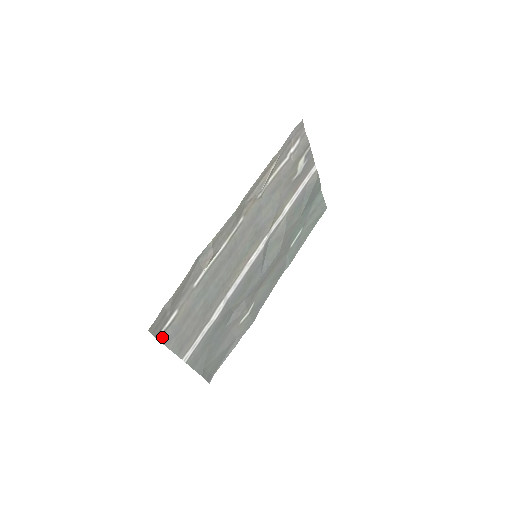
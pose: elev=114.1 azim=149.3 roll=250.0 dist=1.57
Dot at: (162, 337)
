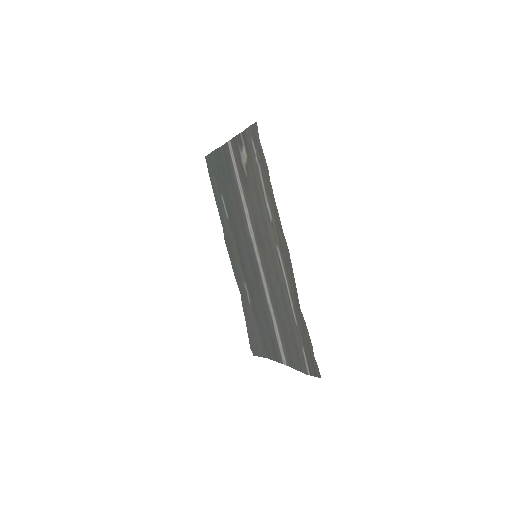
Dot at: (305, 371)
